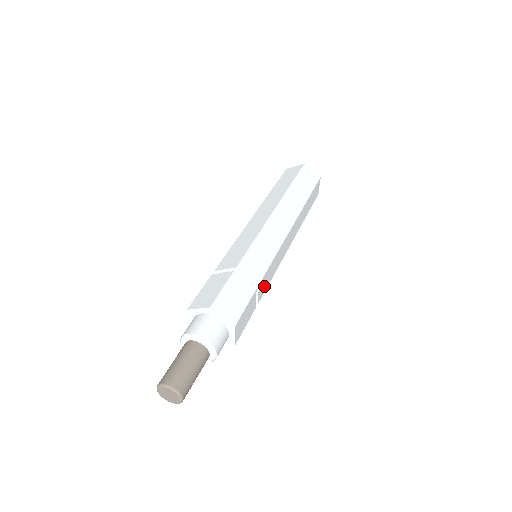
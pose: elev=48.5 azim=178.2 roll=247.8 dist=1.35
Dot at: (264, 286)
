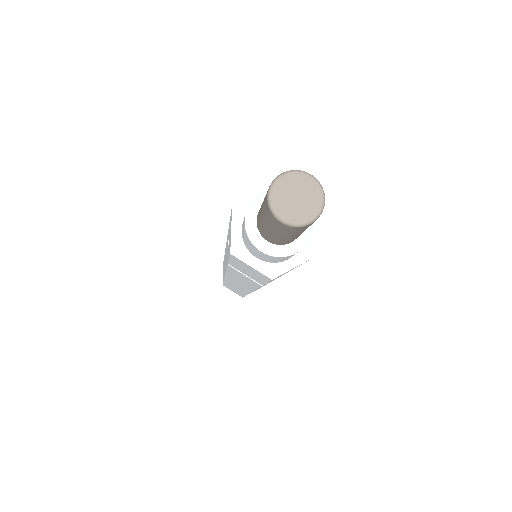
Dot at: occluded
